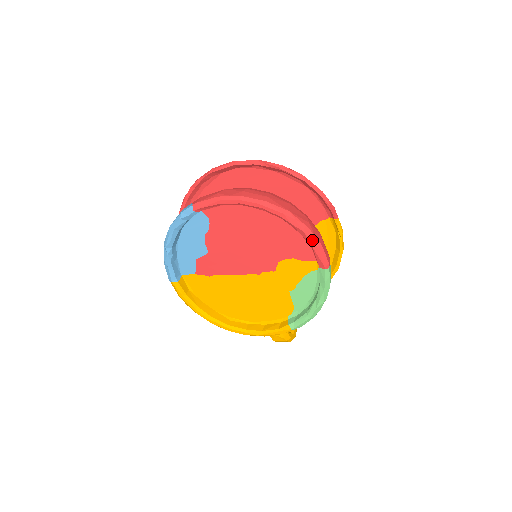
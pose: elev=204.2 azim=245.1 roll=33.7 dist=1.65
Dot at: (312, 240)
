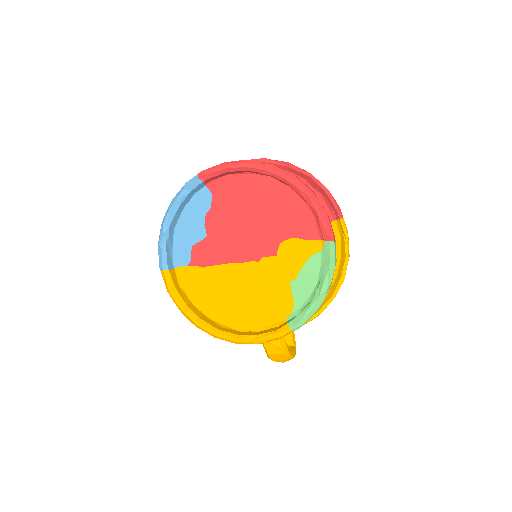
Dot at: (317, 205)
